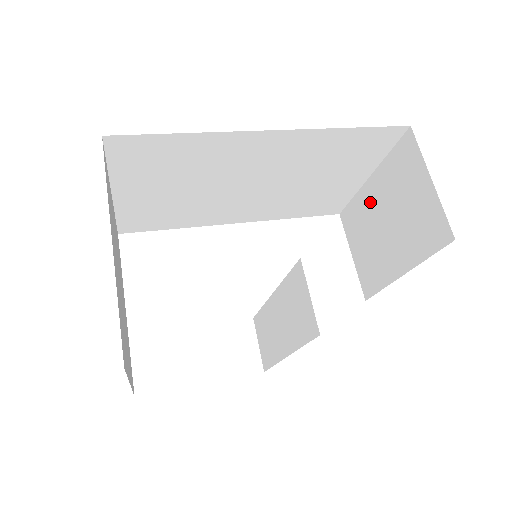
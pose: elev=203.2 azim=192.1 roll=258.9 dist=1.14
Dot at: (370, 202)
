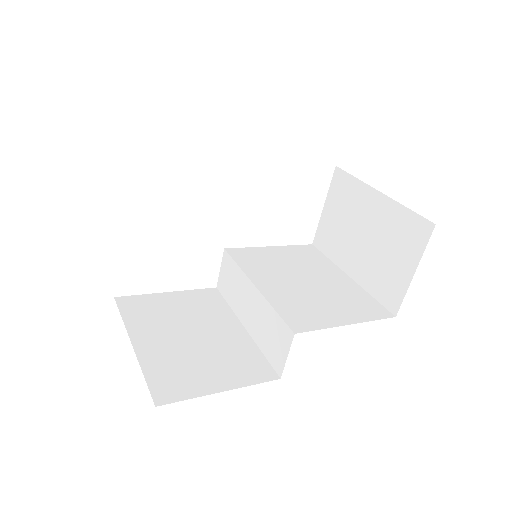
Dot at: (365, 206)
